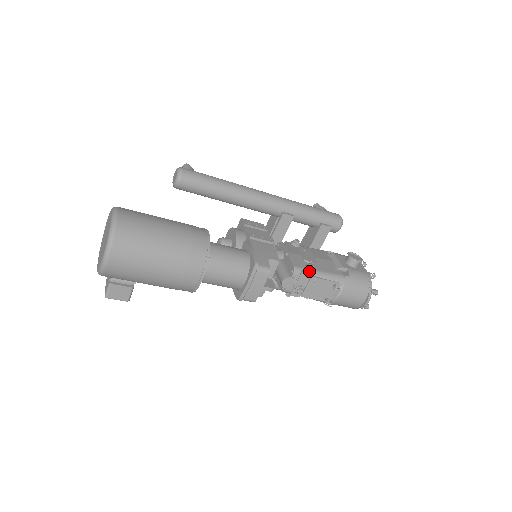
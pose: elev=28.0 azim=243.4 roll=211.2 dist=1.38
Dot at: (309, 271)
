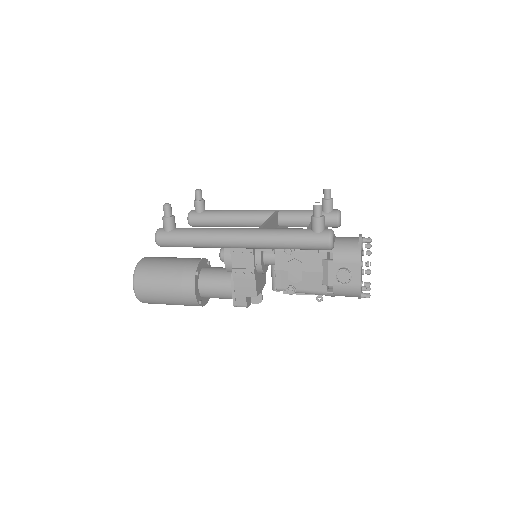
Dot at: (289, 294)
